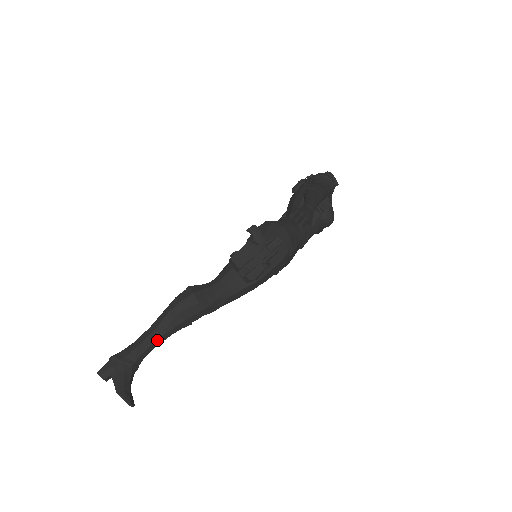
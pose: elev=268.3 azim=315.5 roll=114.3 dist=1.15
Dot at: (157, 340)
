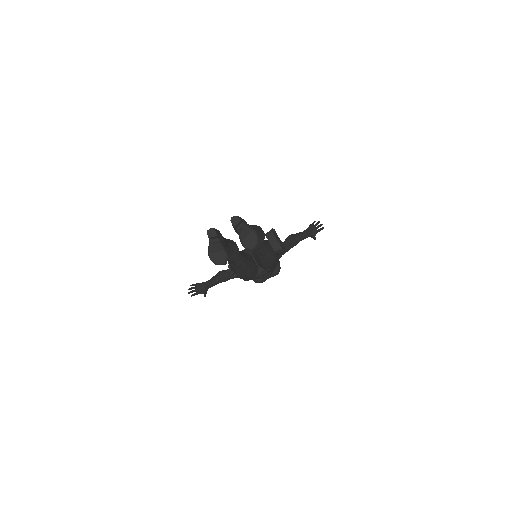
Dot at: occluded
